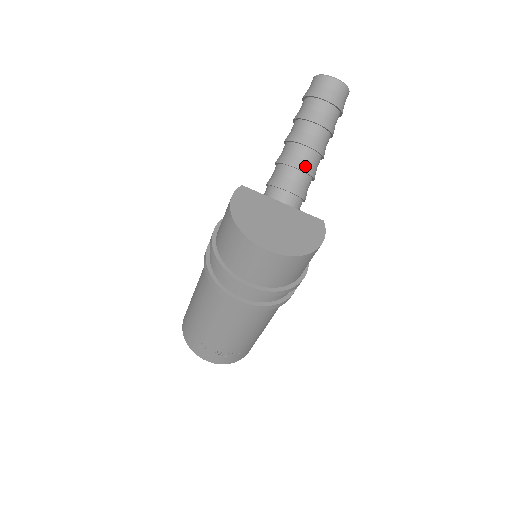
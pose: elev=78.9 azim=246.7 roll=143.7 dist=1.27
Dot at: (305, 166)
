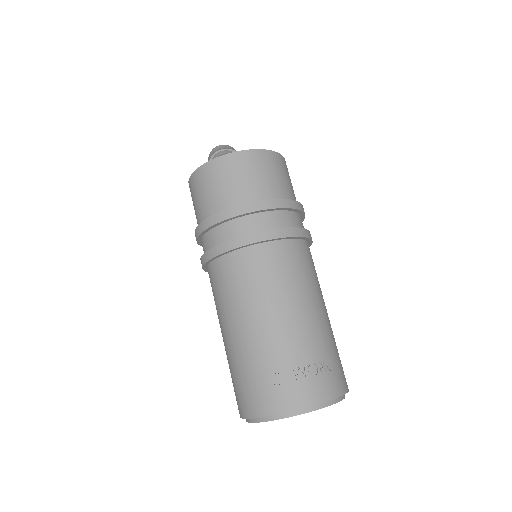
Dot at: occluded
